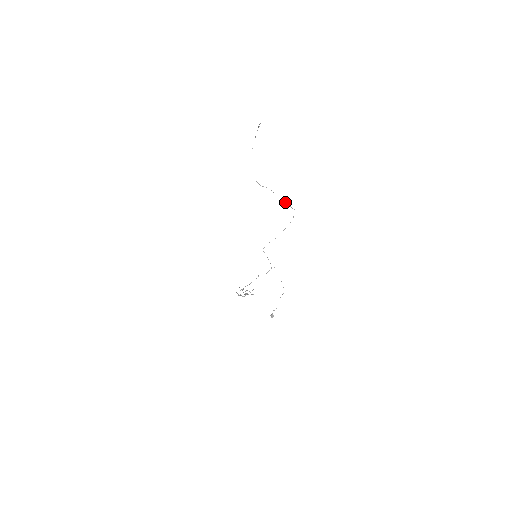
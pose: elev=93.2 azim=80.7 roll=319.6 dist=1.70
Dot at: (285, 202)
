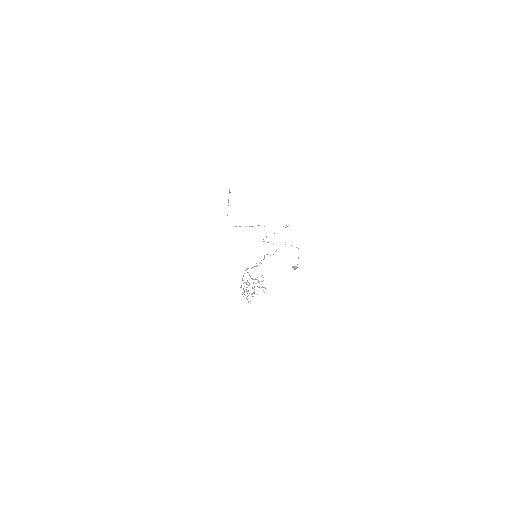
Dot at: occluded
